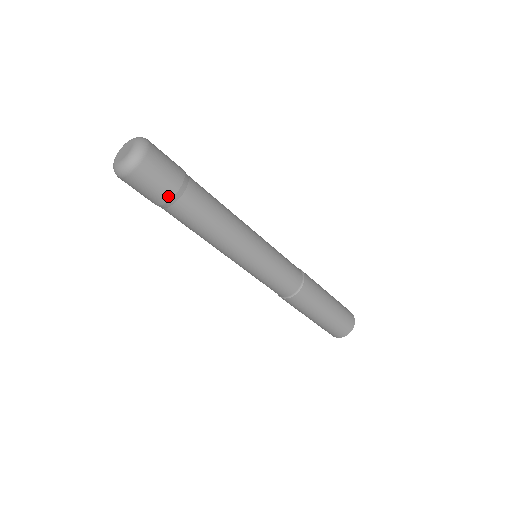
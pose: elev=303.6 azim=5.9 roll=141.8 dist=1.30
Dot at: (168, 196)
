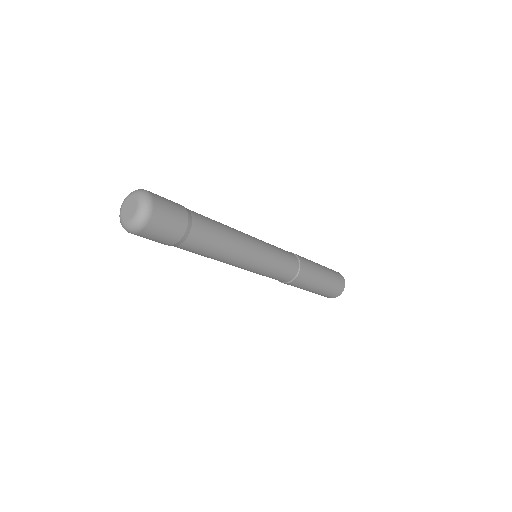
Dot at: (185, 216)
